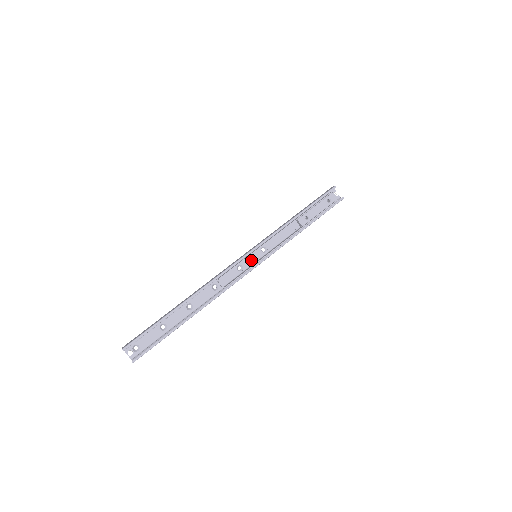
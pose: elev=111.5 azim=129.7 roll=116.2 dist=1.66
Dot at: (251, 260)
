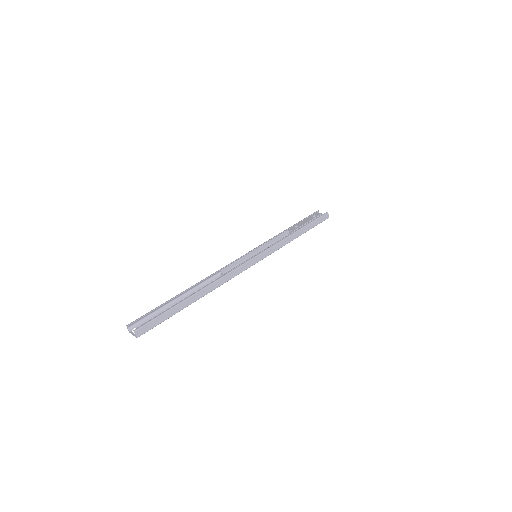
Dot at: occluded
